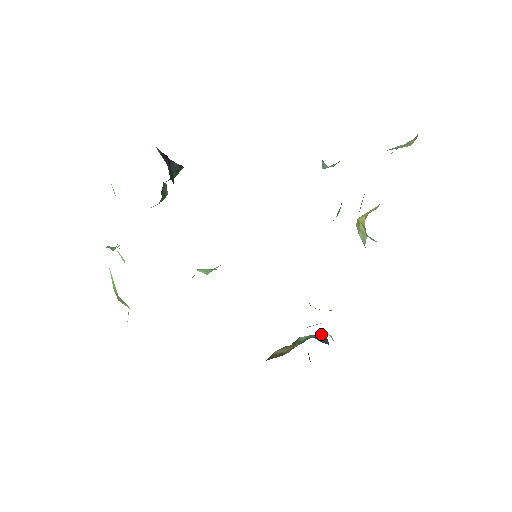
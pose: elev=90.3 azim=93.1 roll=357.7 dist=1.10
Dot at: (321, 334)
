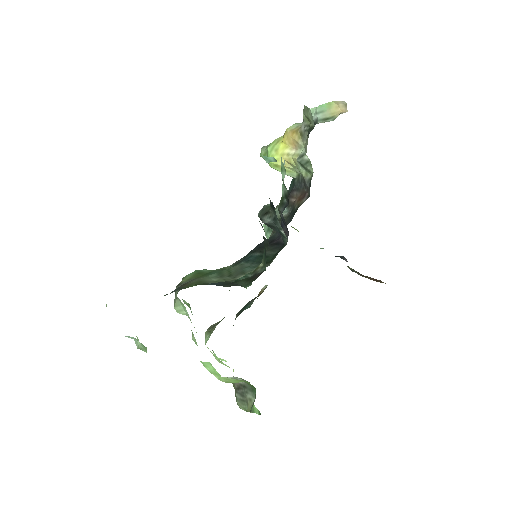
Dot at: occluded
